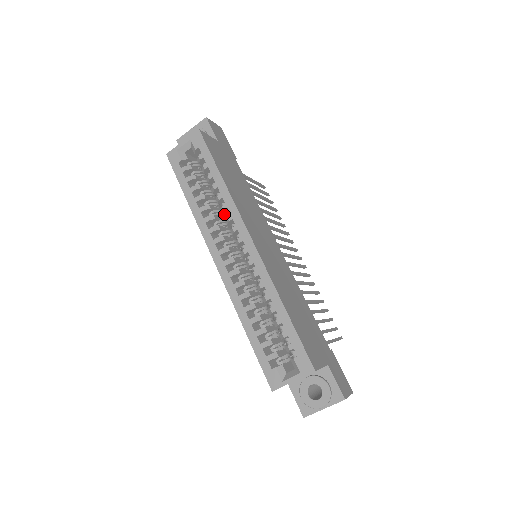
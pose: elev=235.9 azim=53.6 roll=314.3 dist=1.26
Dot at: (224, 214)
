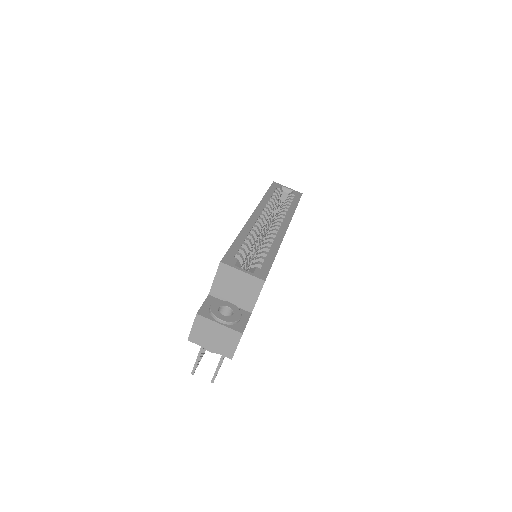
Dot at: occluded
